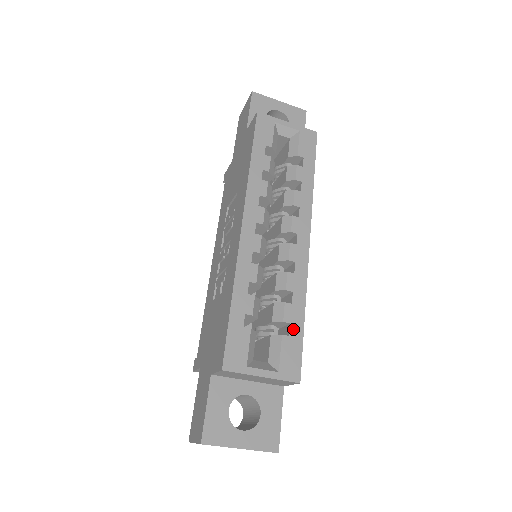
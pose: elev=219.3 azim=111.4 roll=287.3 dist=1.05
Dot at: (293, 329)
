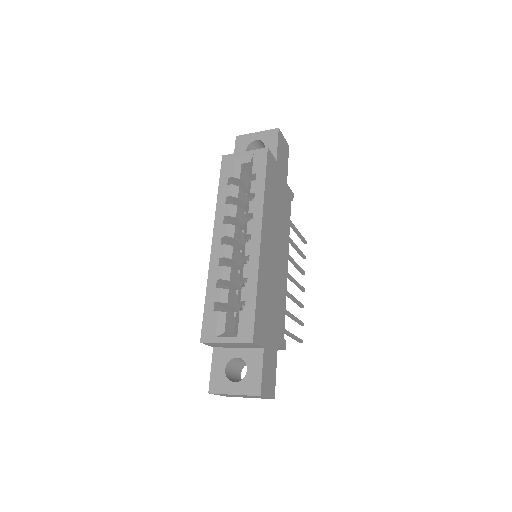
Dot at: (248, 305)
